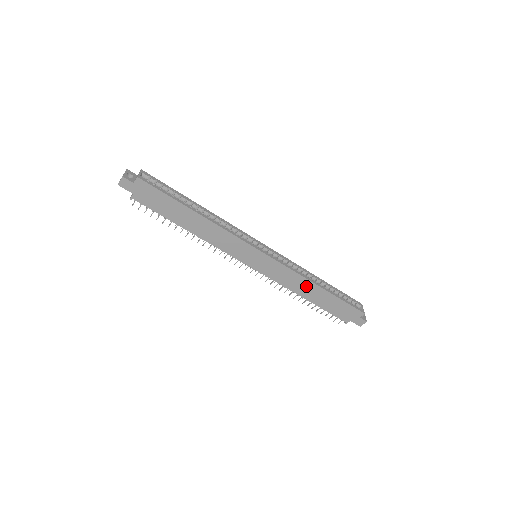
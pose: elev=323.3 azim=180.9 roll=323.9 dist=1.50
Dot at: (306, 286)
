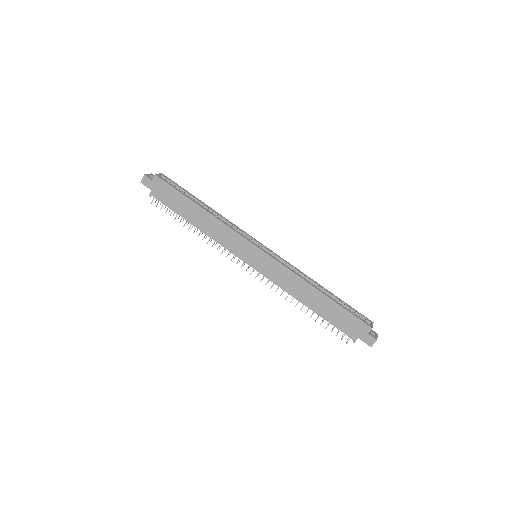
Dot at: (305, 289)
